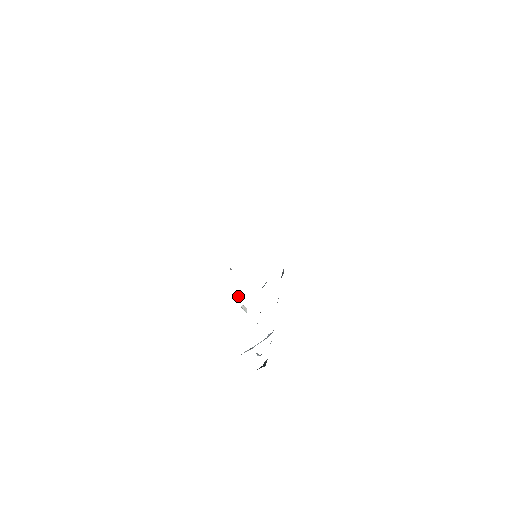
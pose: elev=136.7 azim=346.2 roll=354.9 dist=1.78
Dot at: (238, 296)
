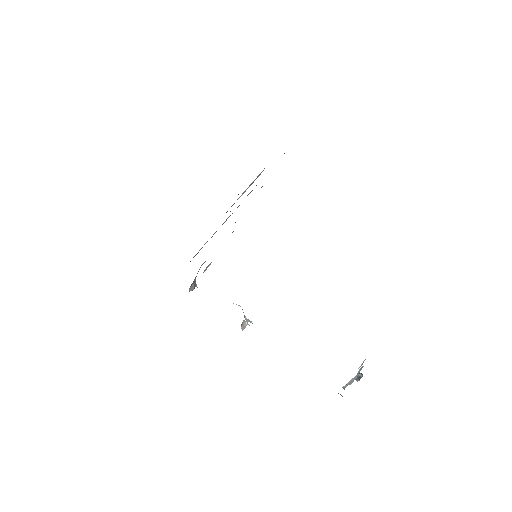
Dot at: occluded
